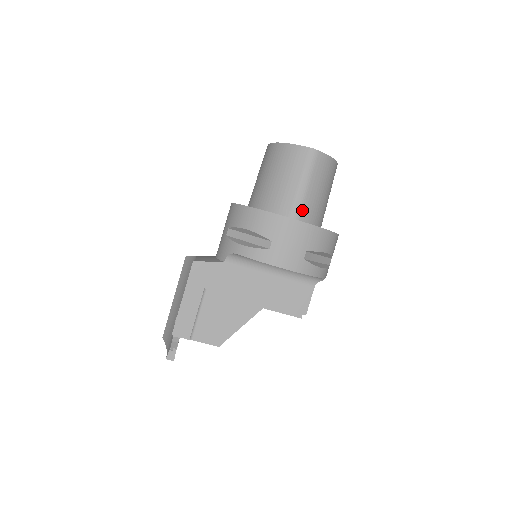
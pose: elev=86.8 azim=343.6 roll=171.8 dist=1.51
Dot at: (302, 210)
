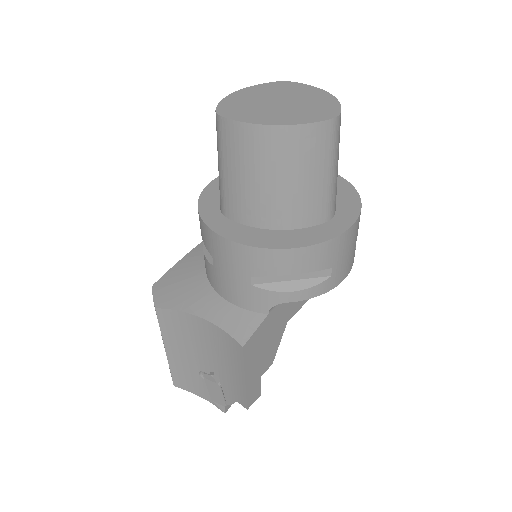
Dot at: (335, 200)
